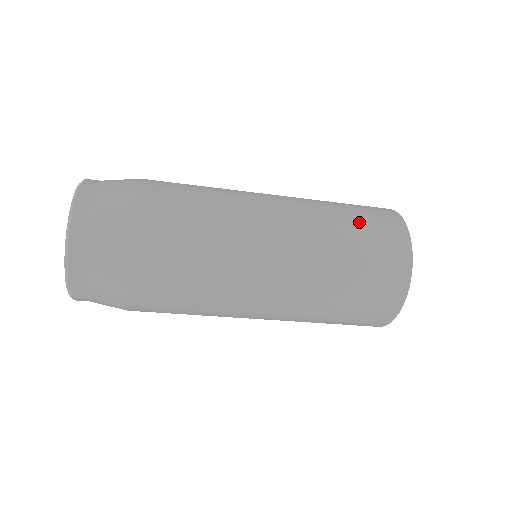
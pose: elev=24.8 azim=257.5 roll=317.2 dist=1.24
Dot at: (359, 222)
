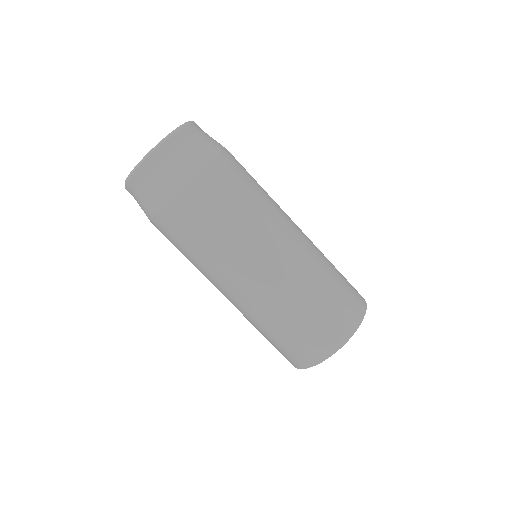
Dot at: (340, 273)
